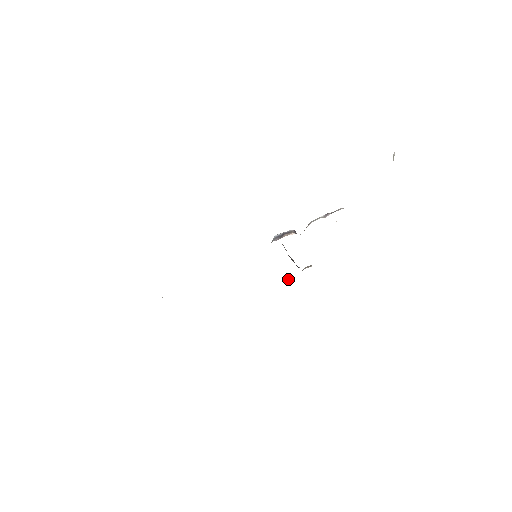
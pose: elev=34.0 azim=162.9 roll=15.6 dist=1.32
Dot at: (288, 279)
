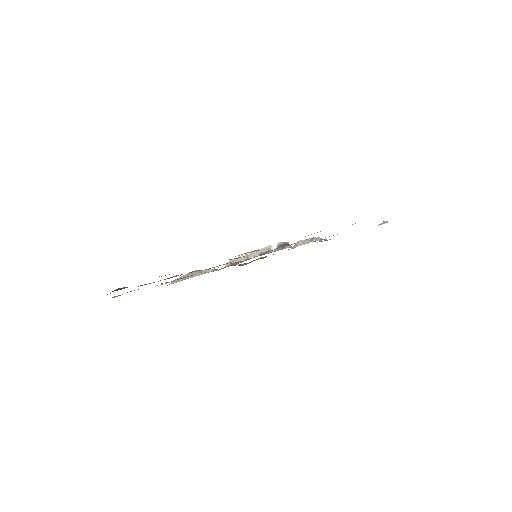
Dot at: (212, 270)
